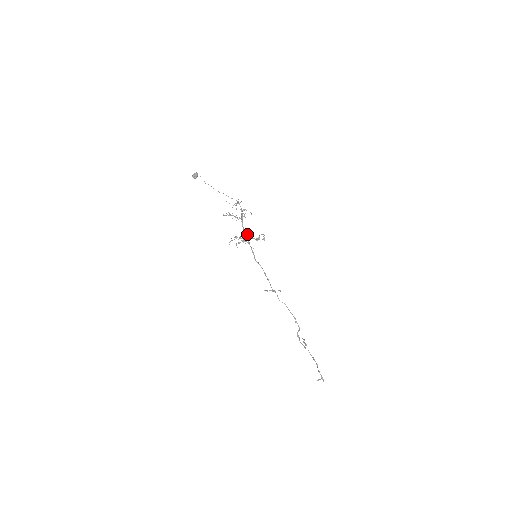
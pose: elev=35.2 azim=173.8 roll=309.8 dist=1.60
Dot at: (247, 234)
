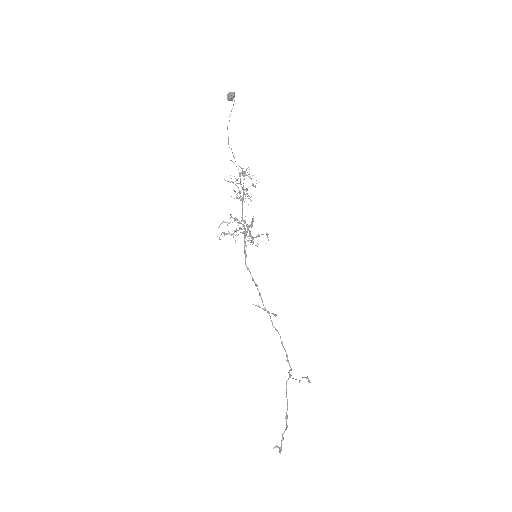
Dot at: occluded
